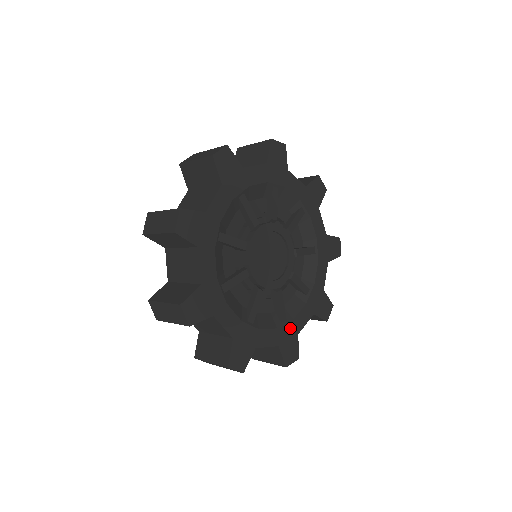
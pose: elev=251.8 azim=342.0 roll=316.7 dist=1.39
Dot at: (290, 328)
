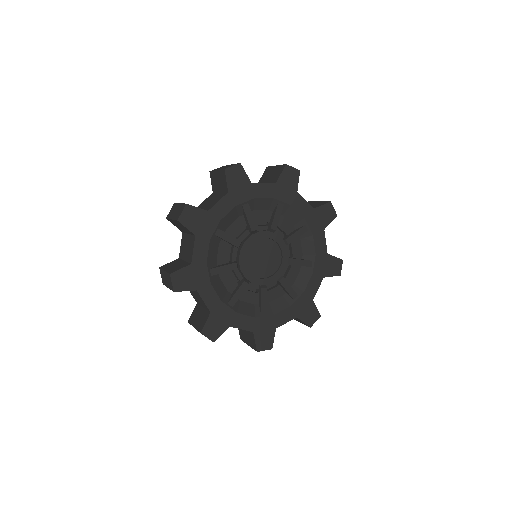
Dot at: (229, 315)
